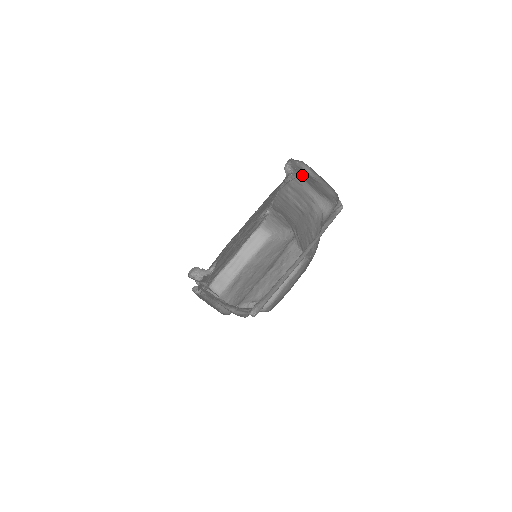
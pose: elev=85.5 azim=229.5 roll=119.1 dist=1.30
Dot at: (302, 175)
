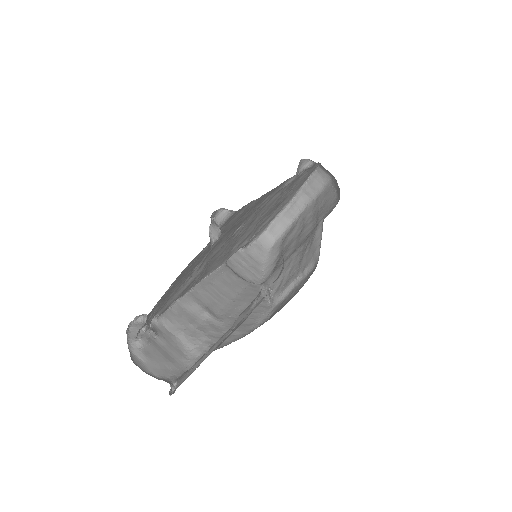
Dot at: occluded
